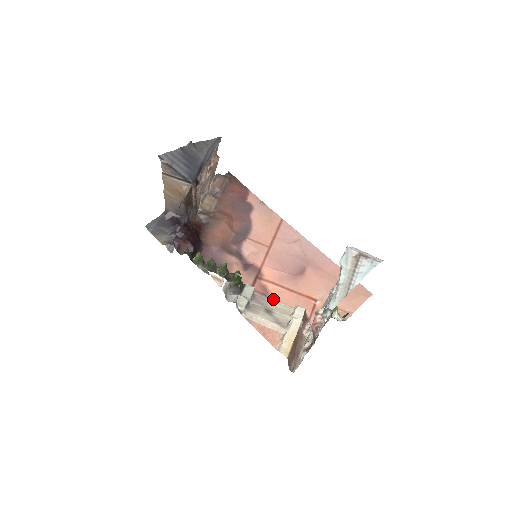
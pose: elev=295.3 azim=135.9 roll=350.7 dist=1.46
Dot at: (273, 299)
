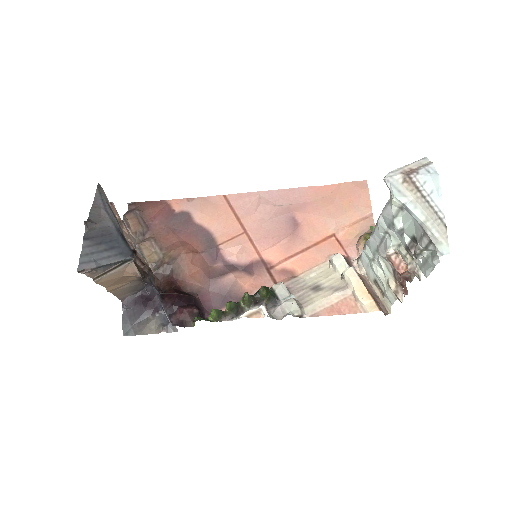
Dot at: (303, 273)
